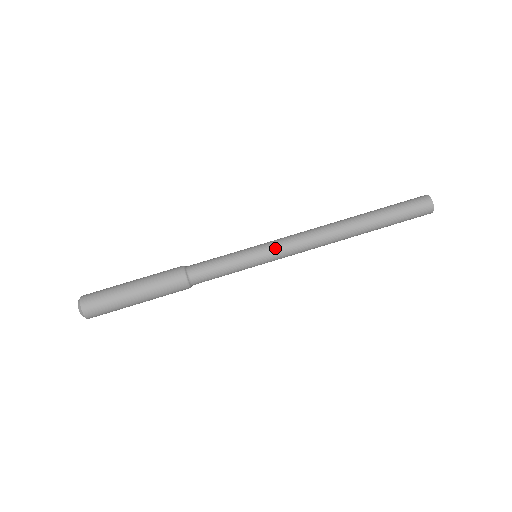
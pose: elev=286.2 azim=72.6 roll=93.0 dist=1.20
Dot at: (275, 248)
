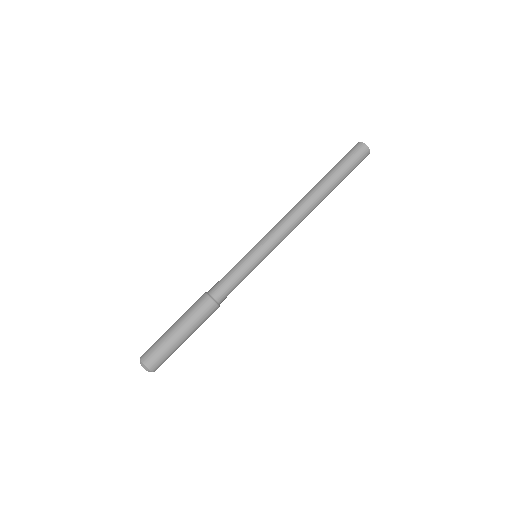
Dot at: (273, 249)
